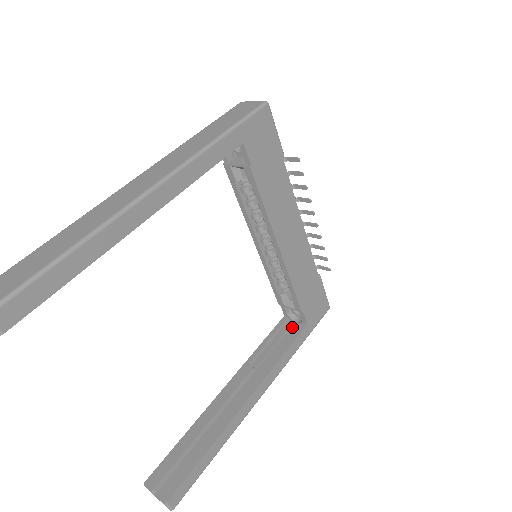
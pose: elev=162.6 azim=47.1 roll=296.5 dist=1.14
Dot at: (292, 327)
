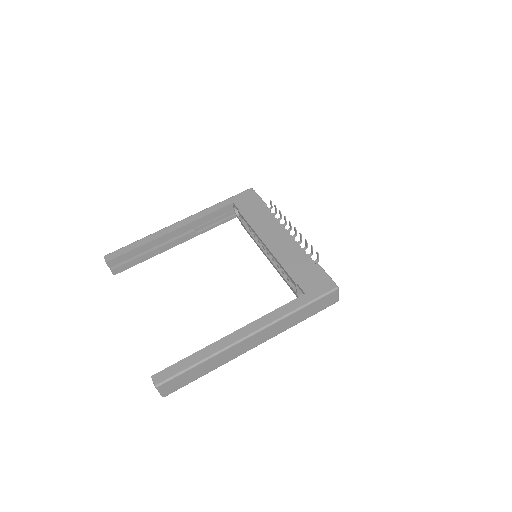
Dot at: occluded
